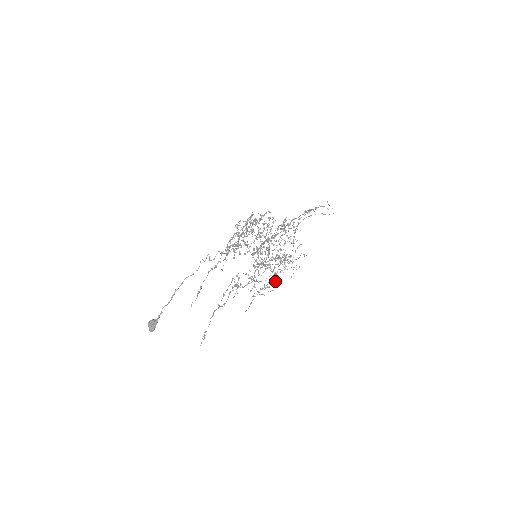
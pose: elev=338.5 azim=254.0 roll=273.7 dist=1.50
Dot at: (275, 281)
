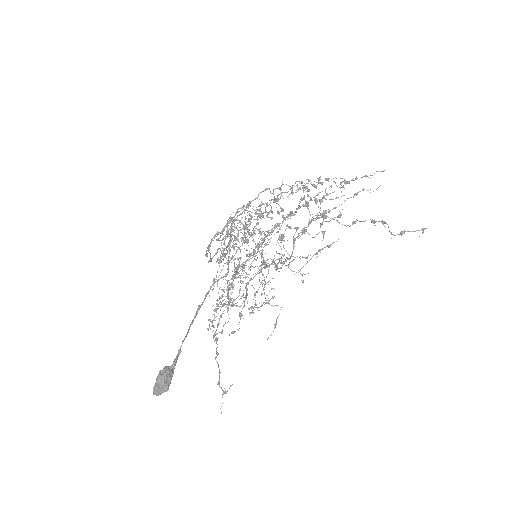
Dot at: (266, 295)
